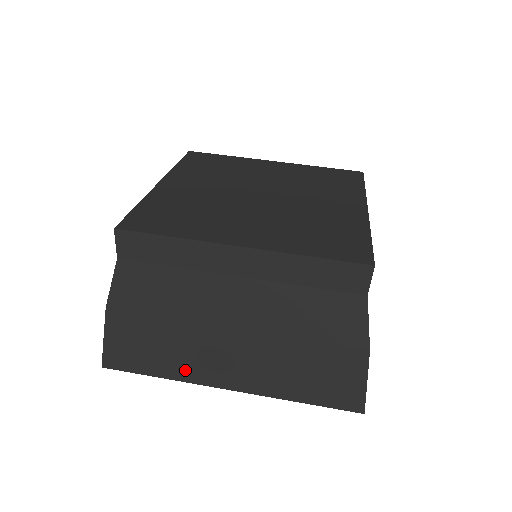
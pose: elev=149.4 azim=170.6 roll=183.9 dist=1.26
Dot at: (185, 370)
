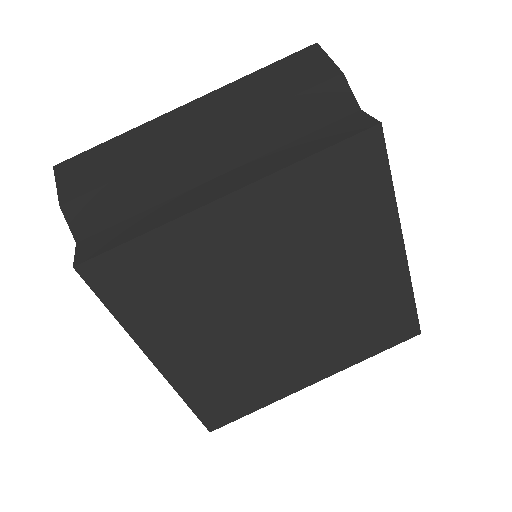
Dot at: occluded
